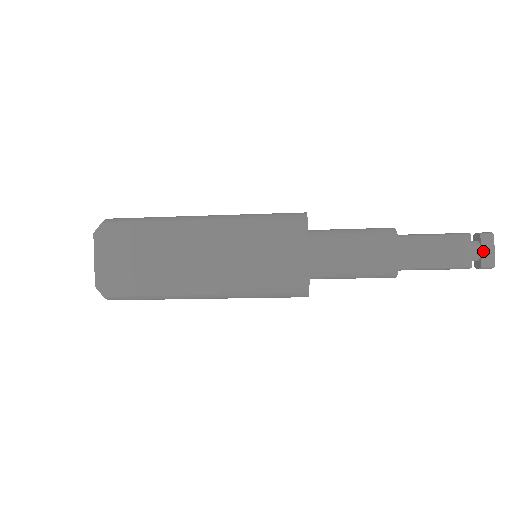
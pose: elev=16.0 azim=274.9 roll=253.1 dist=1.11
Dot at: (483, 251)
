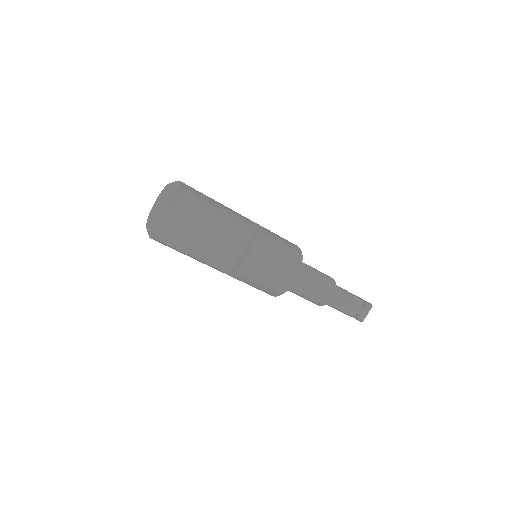
Dot at: (363, 312)
